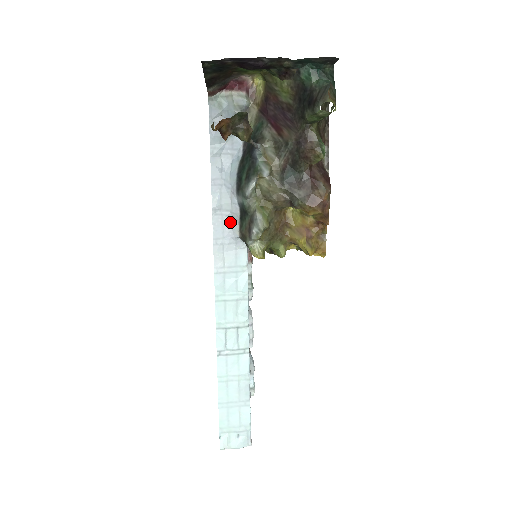
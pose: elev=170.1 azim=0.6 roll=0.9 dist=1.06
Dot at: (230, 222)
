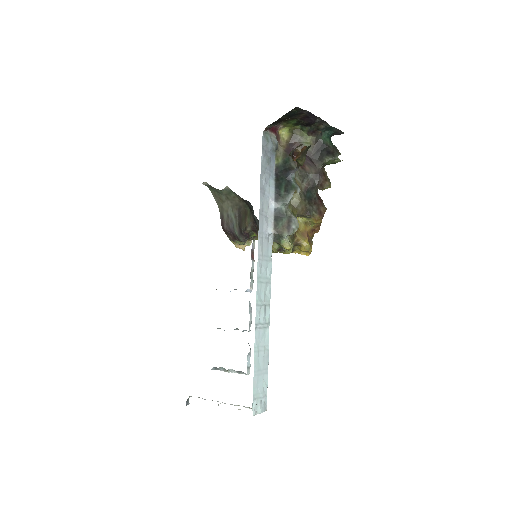
Dot at: (267, 222)
